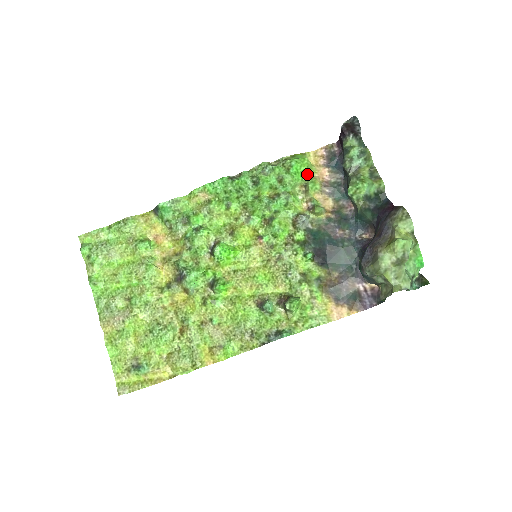
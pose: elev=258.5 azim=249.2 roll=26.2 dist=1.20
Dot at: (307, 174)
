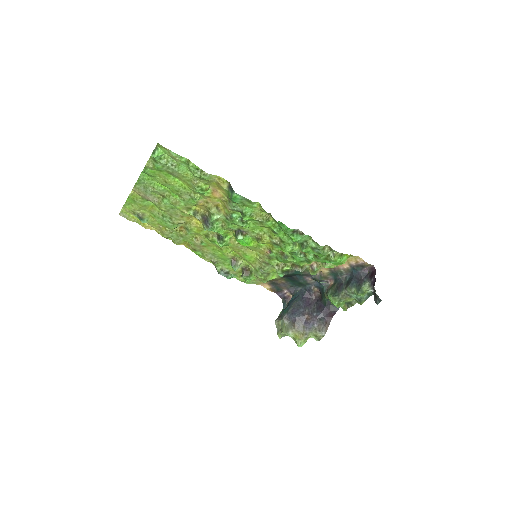
Dot at: occluded
